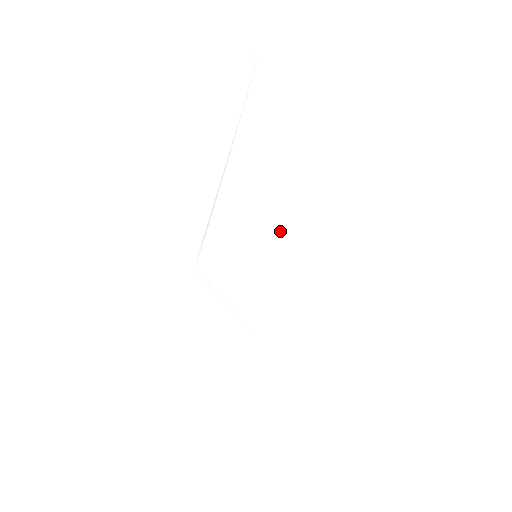
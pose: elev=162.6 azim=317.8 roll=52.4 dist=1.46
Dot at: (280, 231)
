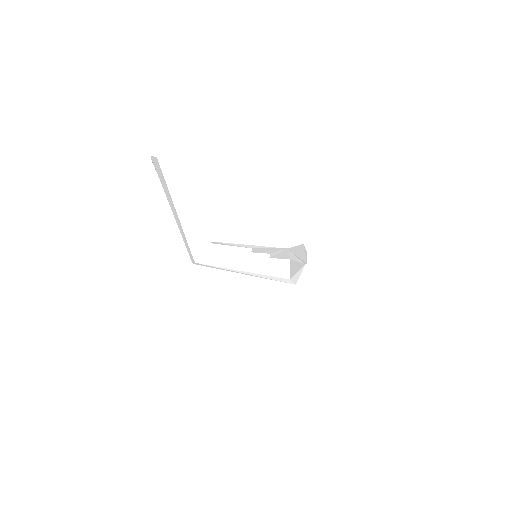
Dot at: (275, 248)
